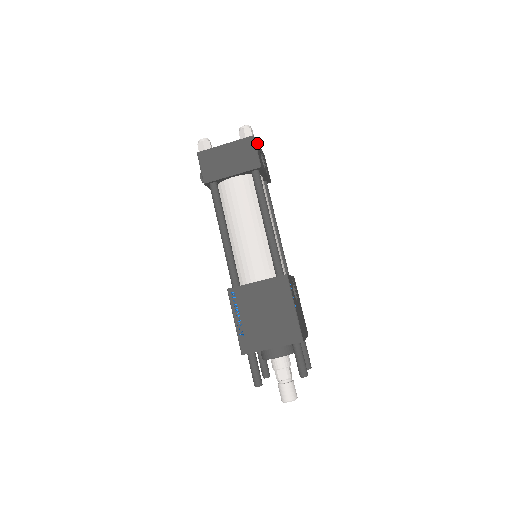
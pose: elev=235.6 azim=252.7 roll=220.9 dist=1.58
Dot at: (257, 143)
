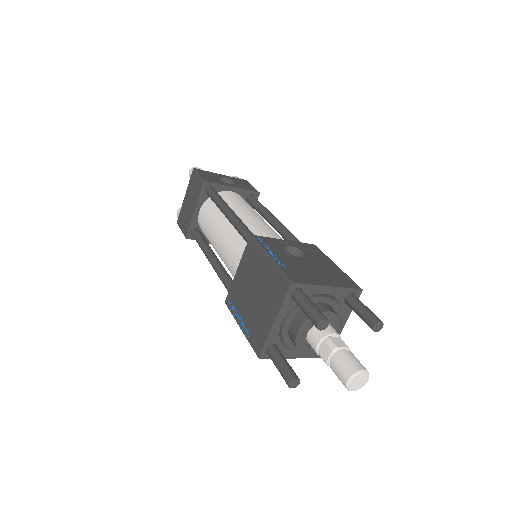
Dot at: (209, 173)
